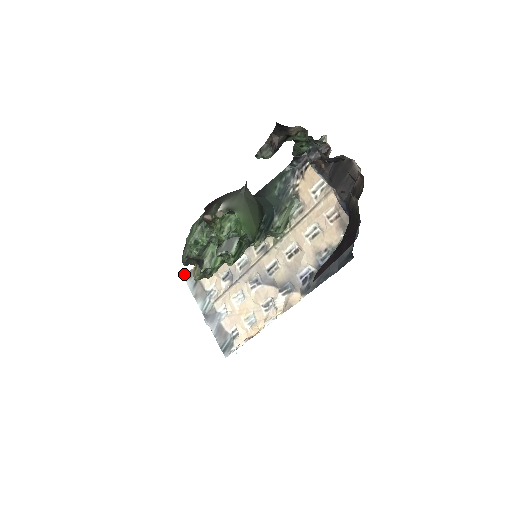
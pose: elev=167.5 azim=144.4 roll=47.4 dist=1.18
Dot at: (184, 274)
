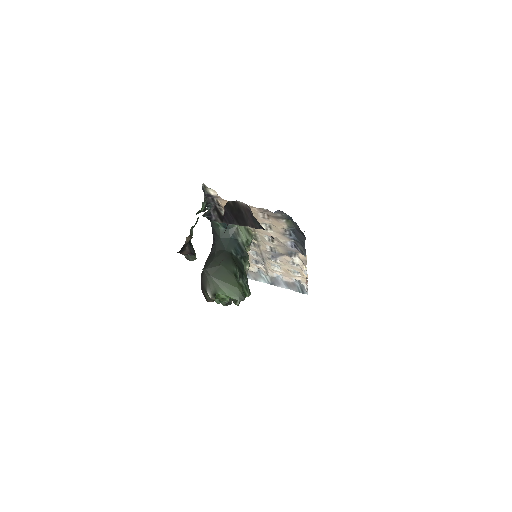
Dot at: occluded
